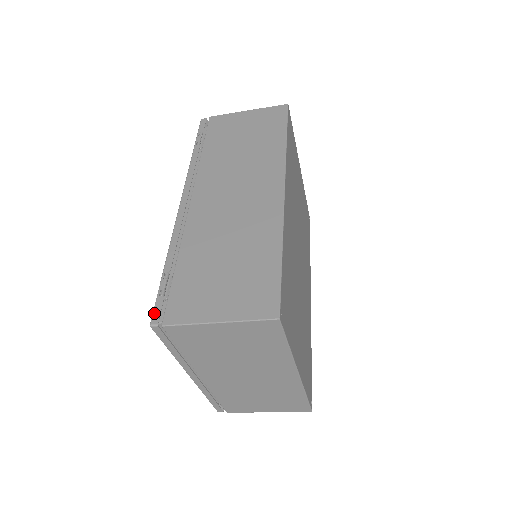
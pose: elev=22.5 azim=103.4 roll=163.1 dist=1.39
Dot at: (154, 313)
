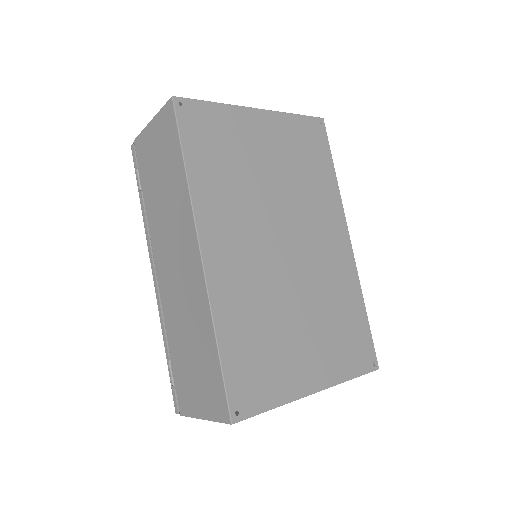
Dot at: (174, 402)
